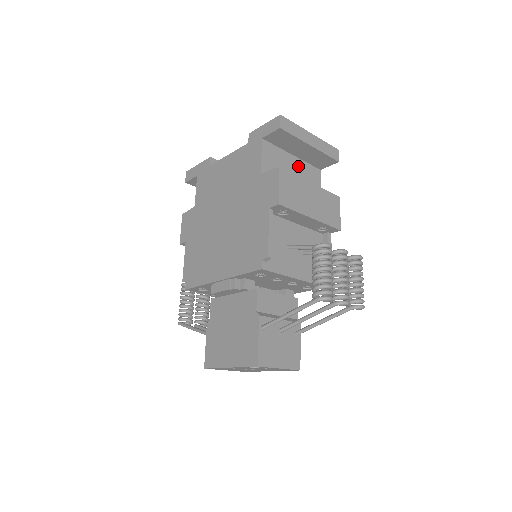
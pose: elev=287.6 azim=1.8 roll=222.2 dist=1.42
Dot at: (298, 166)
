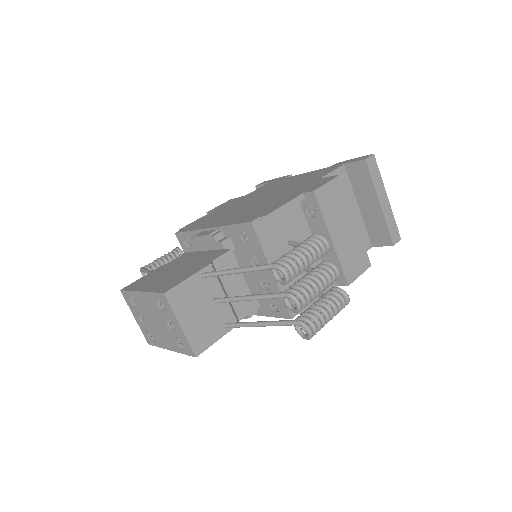
Dot at: (355, 218)
